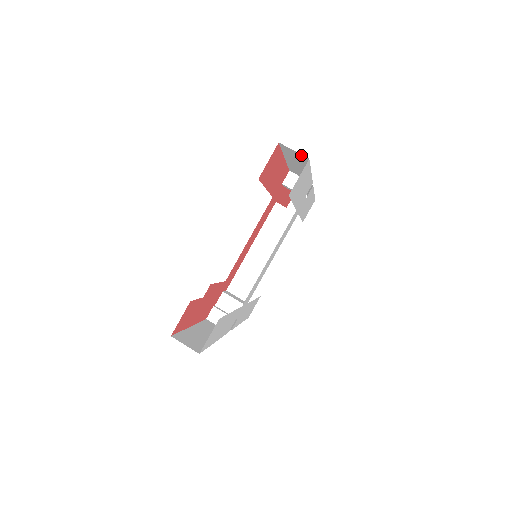
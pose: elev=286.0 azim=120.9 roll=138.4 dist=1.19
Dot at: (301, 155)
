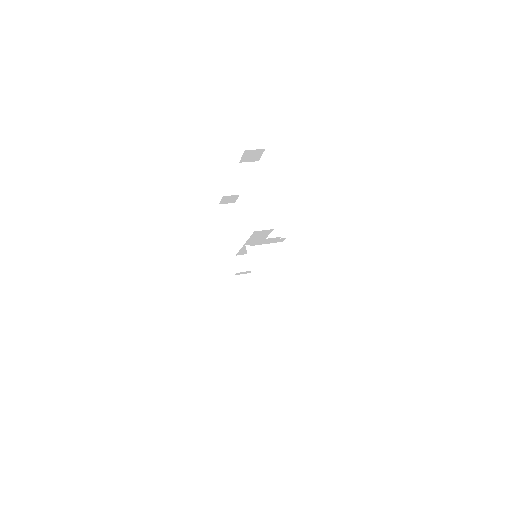
Dot at: (231, 205)
